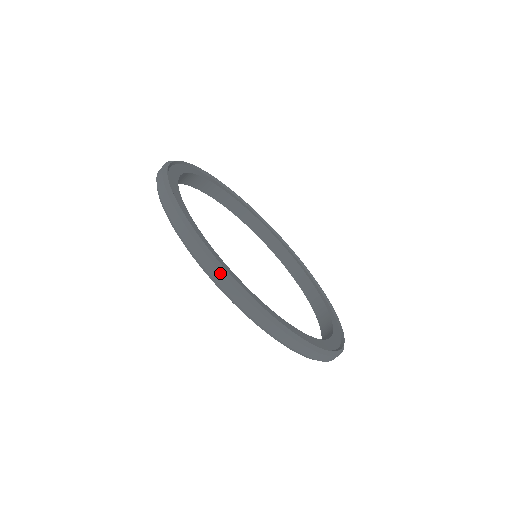
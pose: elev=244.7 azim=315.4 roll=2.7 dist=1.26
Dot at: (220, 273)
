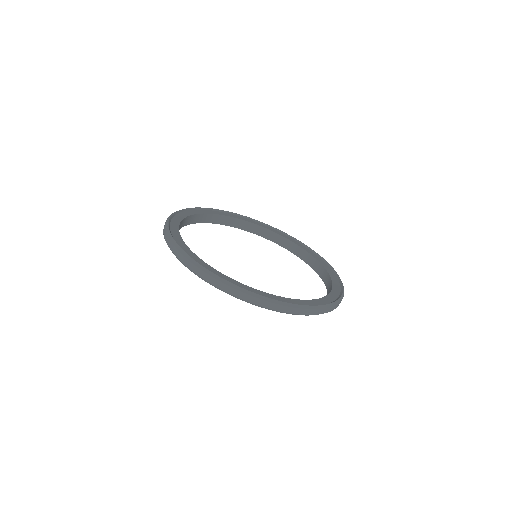
Dot at: (189, 262)
